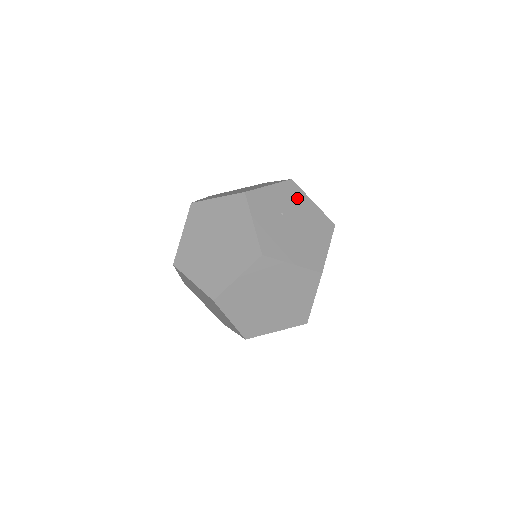
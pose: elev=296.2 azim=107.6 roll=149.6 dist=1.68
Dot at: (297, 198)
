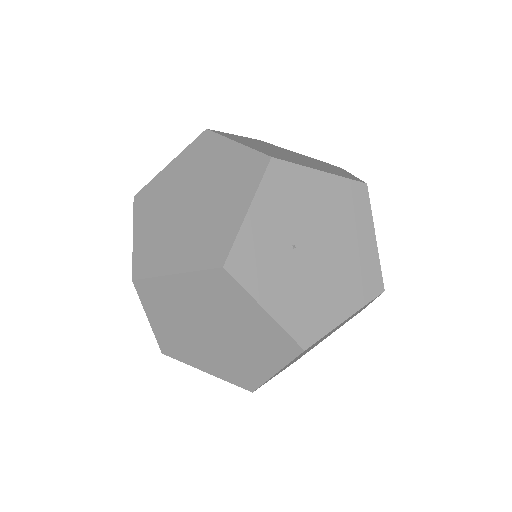
Dot at: (297, 190)
